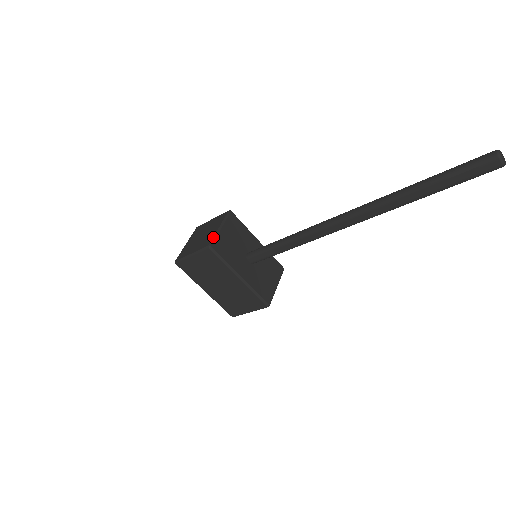
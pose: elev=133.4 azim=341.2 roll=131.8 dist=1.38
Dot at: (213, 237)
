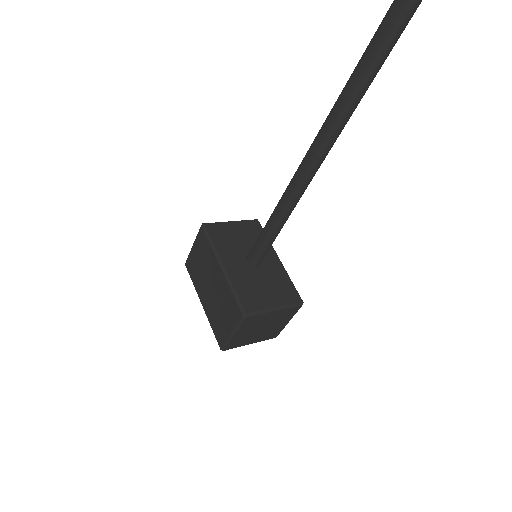
Dot at: (215, 222)
